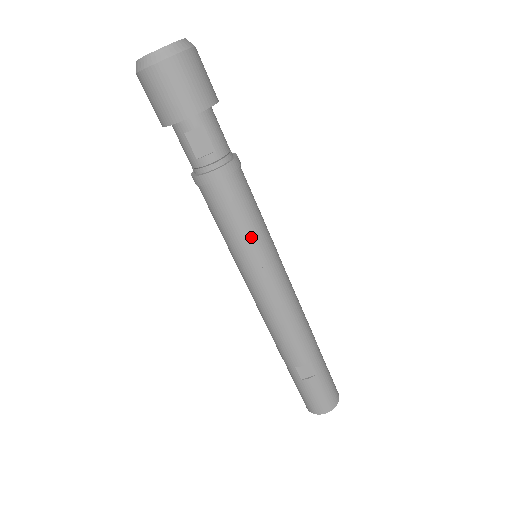
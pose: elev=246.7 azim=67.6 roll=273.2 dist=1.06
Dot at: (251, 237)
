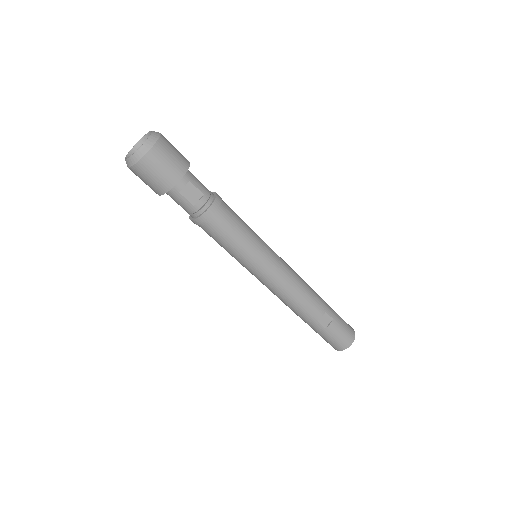
Dot at: (251, 242)
